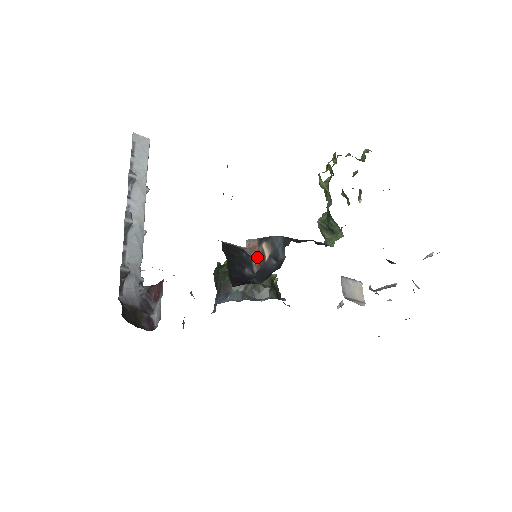
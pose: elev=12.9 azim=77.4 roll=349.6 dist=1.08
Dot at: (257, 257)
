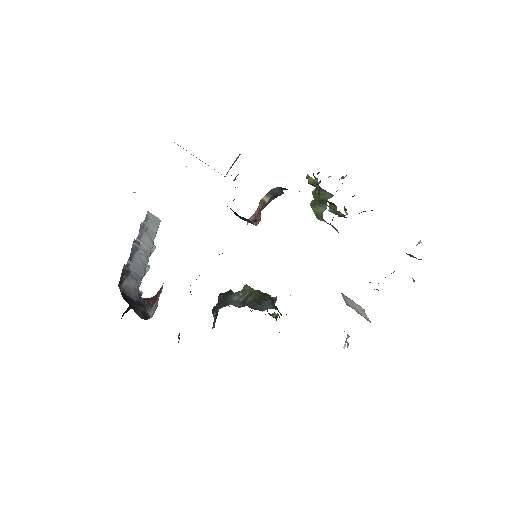
Dot at: (258, 216)
